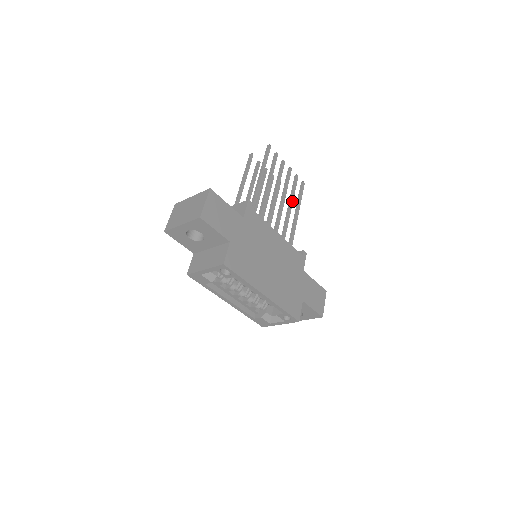
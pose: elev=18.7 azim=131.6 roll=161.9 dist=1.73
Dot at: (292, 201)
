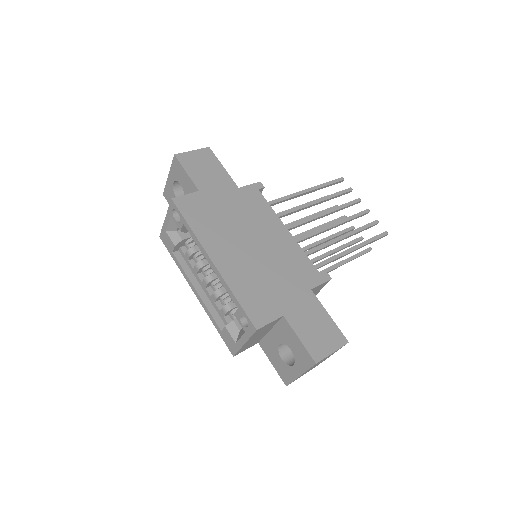
Dot at: (350, 234)
